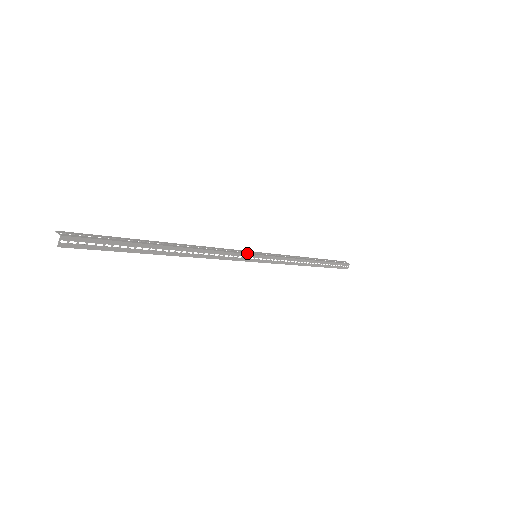
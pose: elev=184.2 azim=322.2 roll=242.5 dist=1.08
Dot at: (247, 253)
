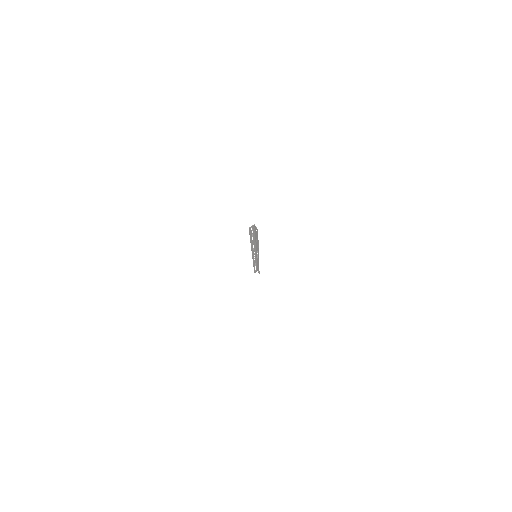
Dot at: (255, 253)
